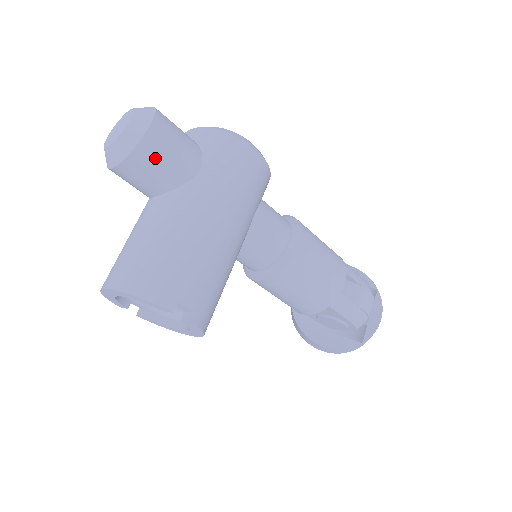
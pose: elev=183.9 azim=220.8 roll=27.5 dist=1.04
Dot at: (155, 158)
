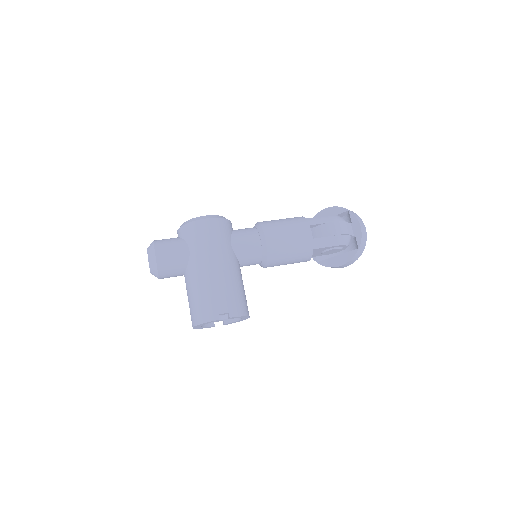
Dot at: (168, 263)
